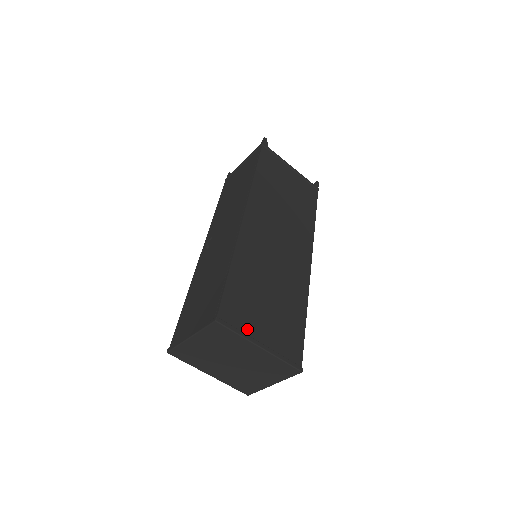
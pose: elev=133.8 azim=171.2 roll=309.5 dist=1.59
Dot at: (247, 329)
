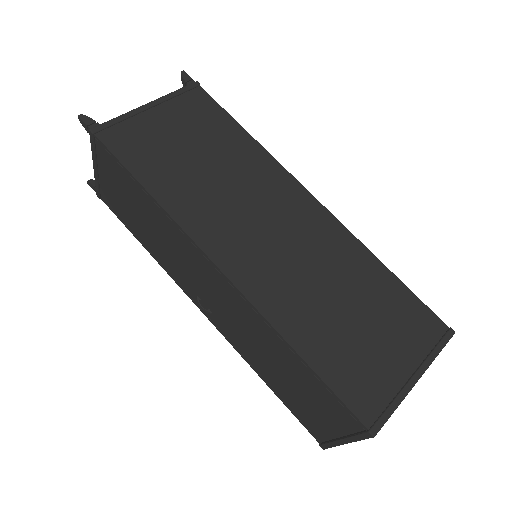
Dot at: (391, 387)
